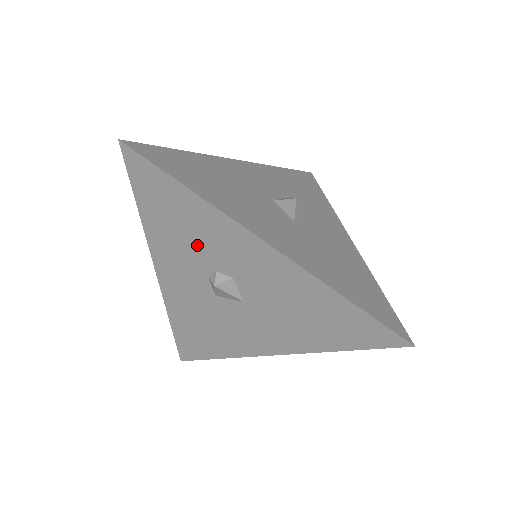
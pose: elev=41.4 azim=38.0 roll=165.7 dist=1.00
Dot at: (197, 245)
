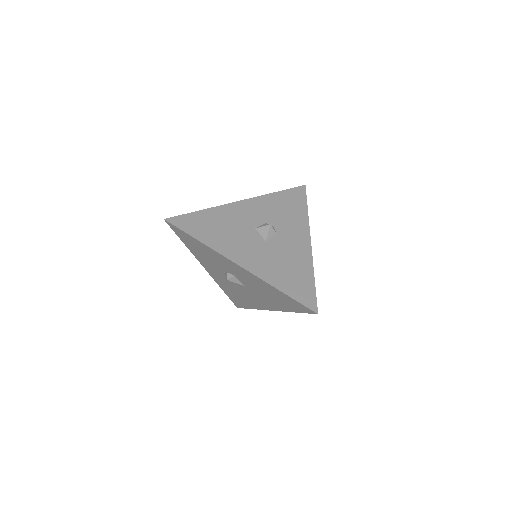
Dot at: (213, 261)
